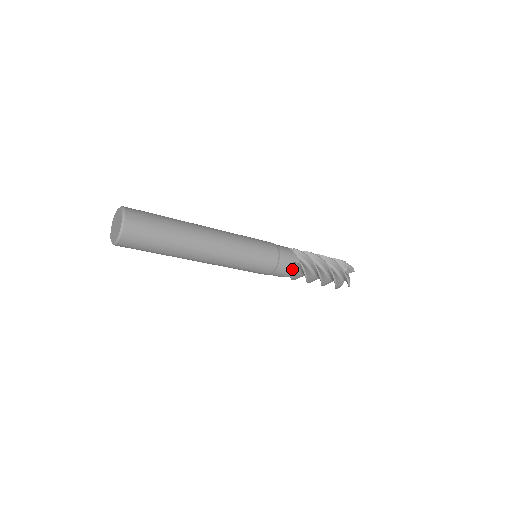
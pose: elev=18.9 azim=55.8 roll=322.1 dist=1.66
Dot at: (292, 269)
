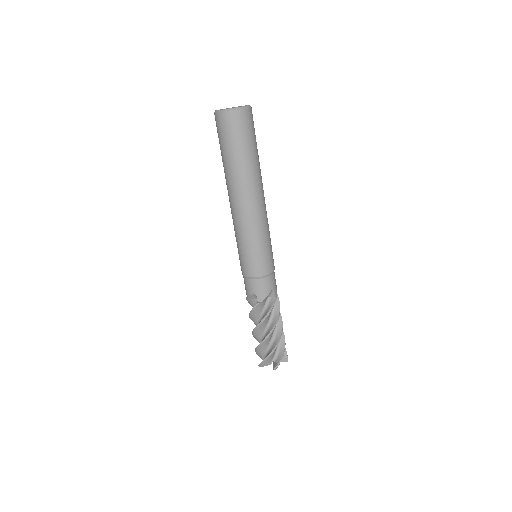
Dot at: occluded
